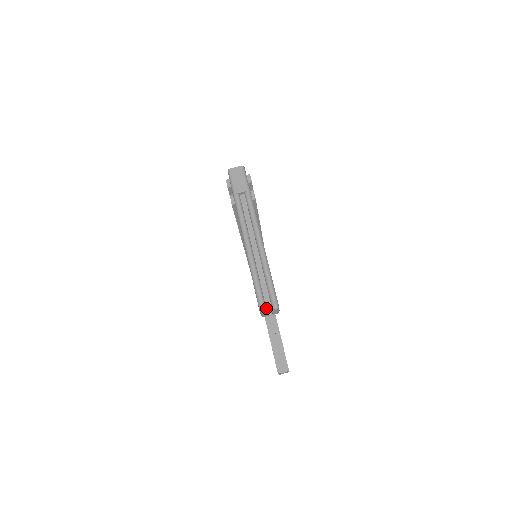
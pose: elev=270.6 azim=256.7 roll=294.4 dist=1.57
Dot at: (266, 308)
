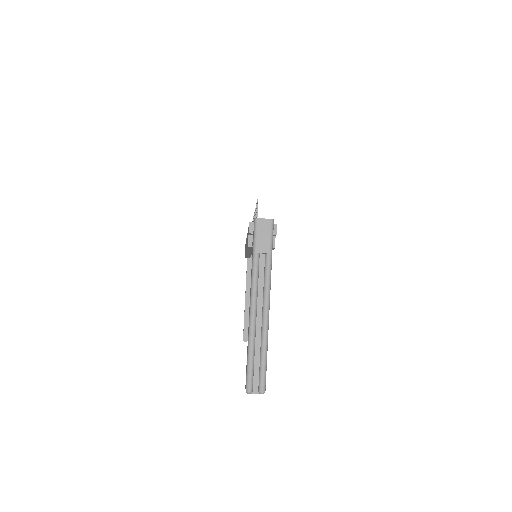
Dot at: (253, 389)
